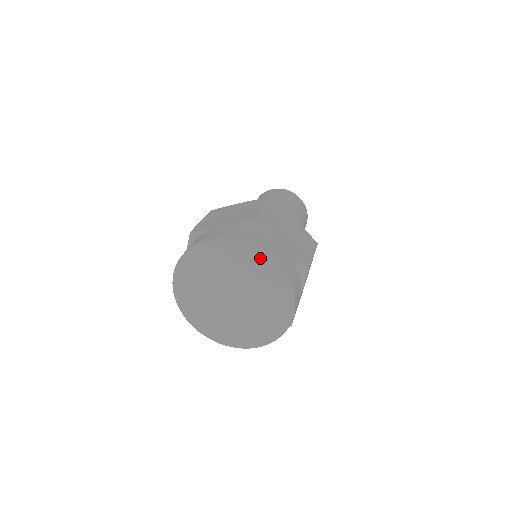
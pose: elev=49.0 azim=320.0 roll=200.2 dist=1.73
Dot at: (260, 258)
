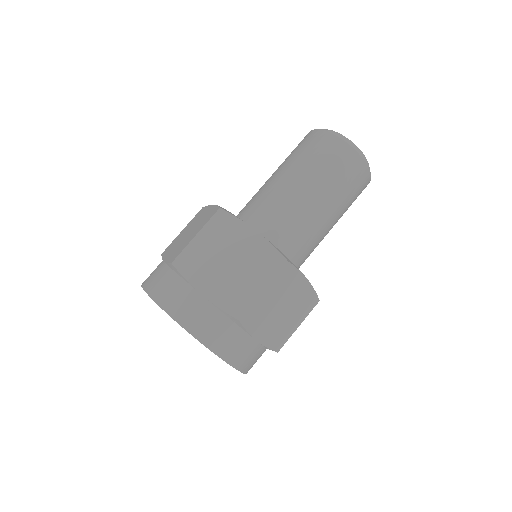
Dot at: occluded
